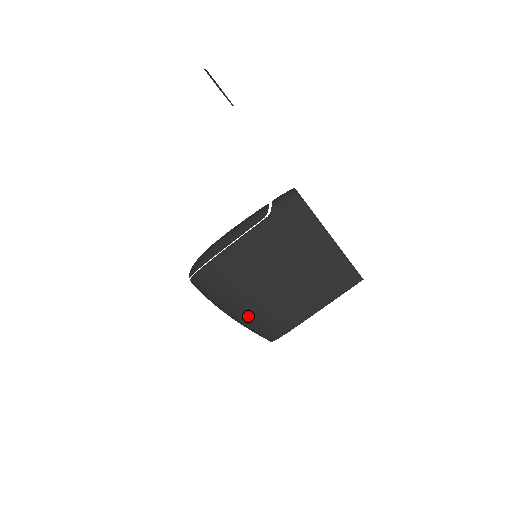
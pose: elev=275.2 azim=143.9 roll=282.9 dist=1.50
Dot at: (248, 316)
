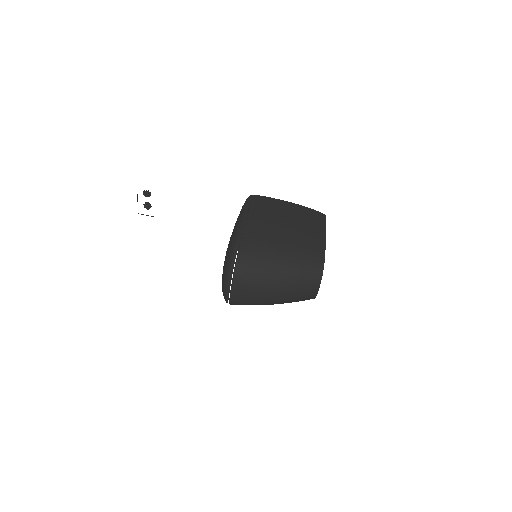
Dot at: (295, 261)
